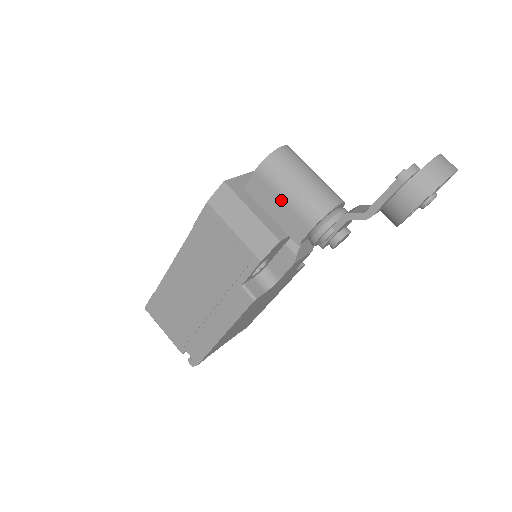
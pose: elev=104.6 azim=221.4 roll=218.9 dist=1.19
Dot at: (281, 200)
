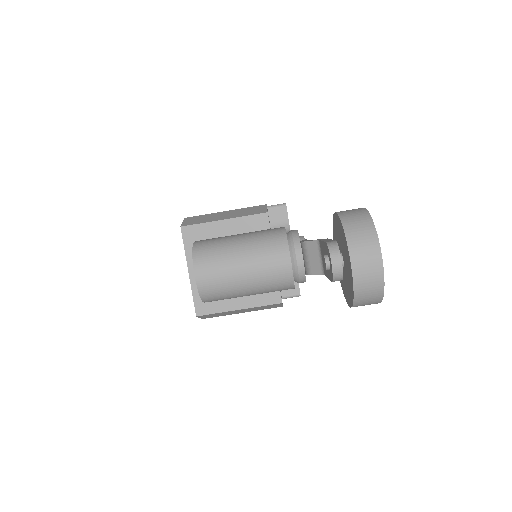
Dot at: (249, 295)
